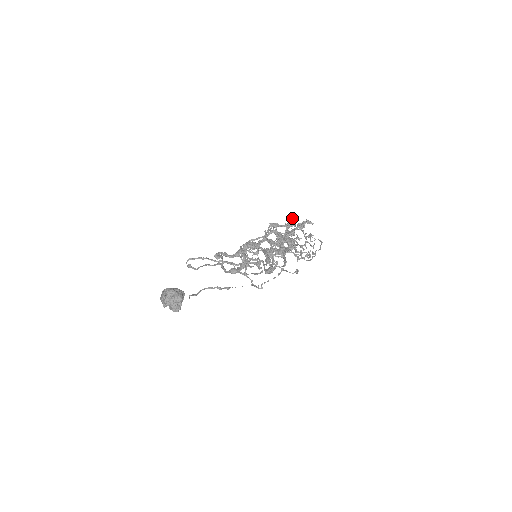
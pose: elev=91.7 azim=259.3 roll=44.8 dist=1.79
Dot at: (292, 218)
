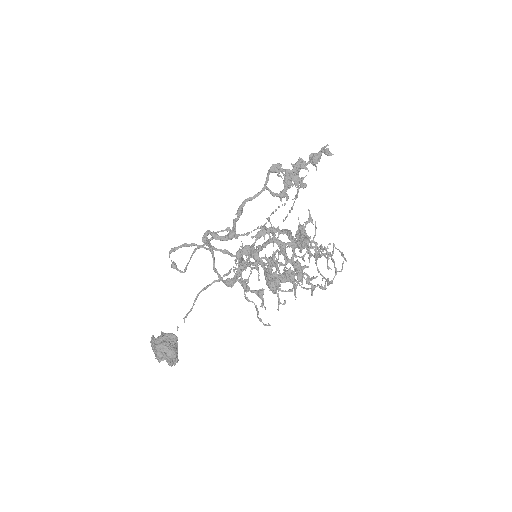
Dot at: (299, 223)
